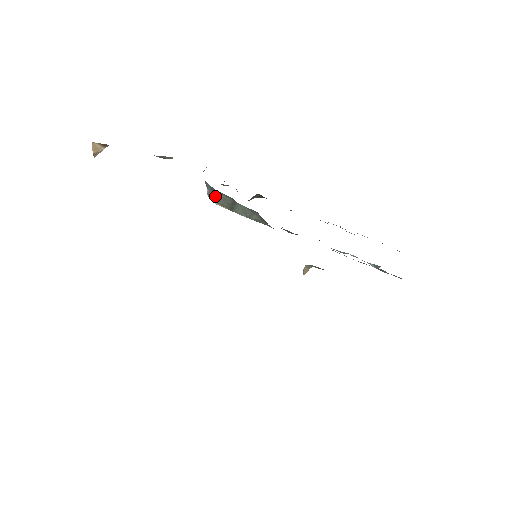
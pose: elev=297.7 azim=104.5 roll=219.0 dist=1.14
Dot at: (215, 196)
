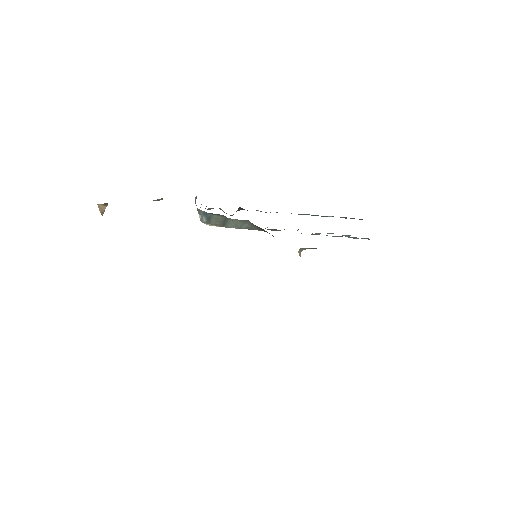
Dot at: (208, 219)
